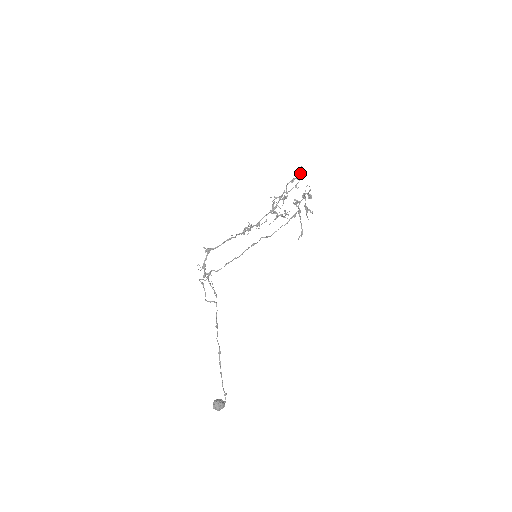
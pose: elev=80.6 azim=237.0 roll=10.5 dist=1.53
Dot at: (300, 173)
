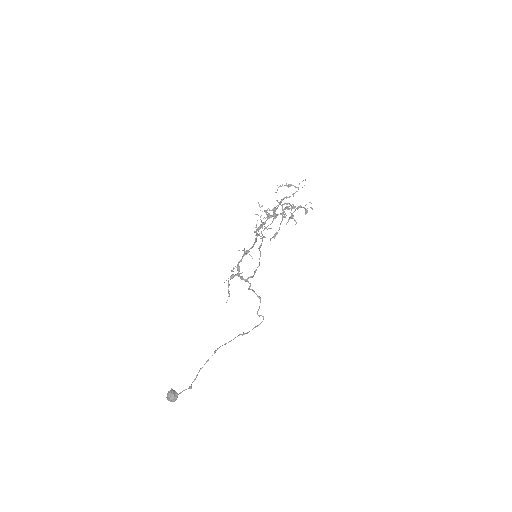
Dot at: occluded
